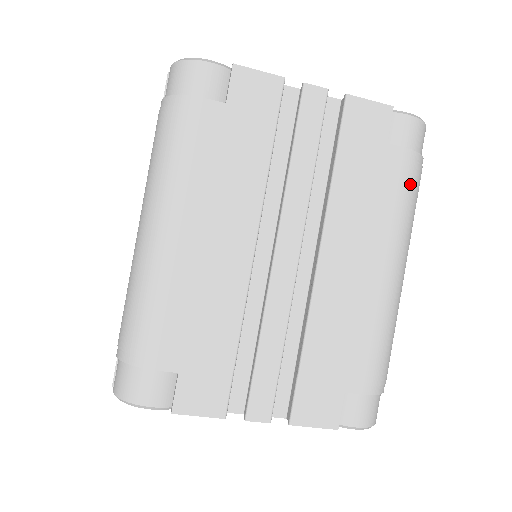
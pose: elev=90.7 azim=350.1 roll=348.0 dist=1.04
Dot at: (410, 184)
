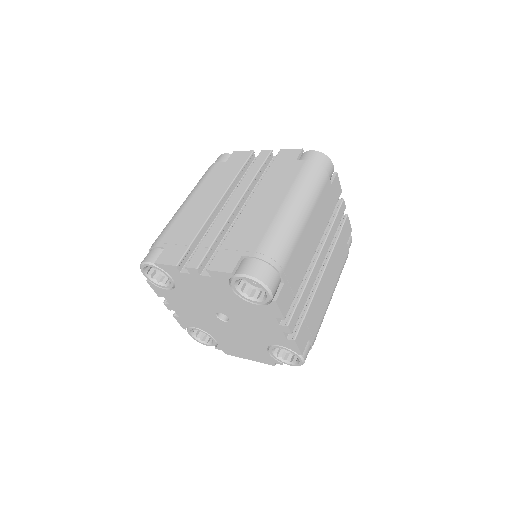
Dot at: (306, 172)
